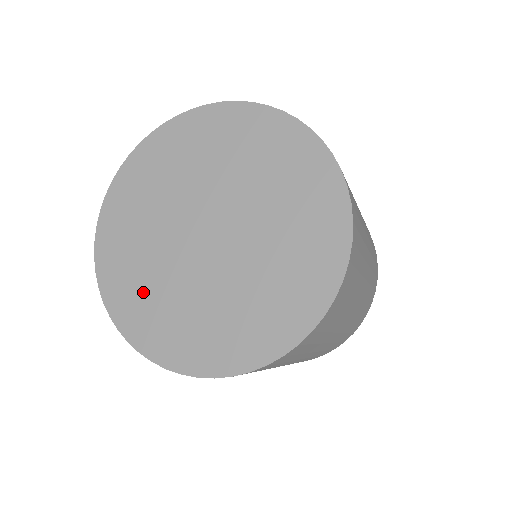
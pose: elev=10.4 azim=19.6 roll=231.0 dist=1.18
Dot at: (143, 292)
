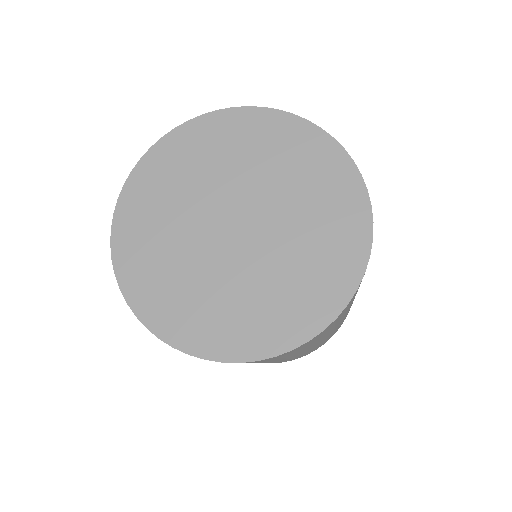
Dot at: (151, 230)
